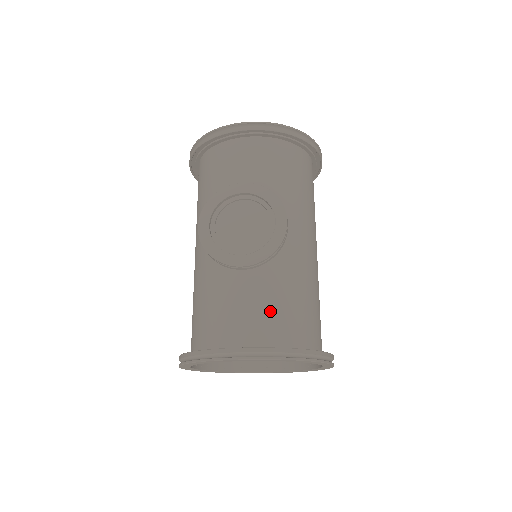
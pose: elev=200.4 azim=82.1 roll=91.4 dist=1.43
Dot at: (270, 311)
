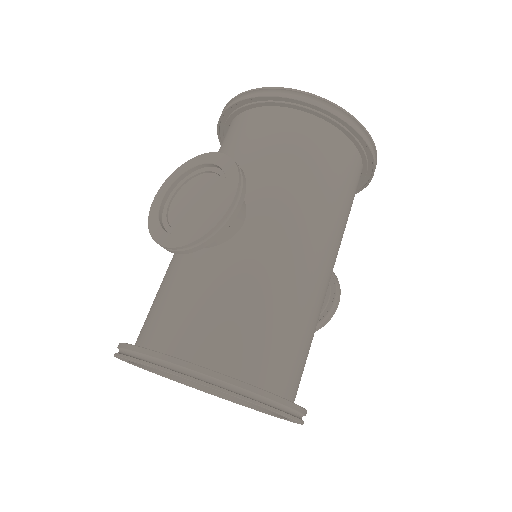
Dot at: (199, 313)
